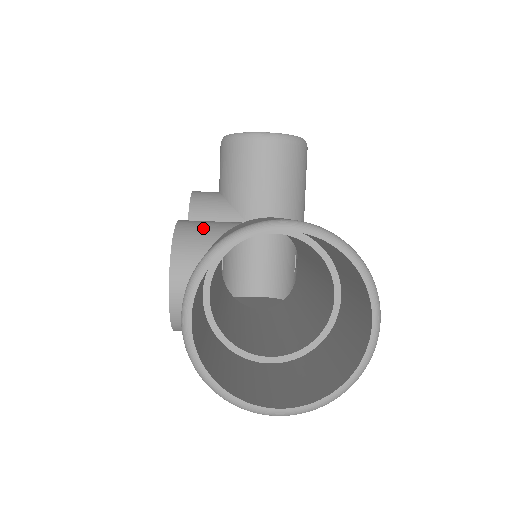
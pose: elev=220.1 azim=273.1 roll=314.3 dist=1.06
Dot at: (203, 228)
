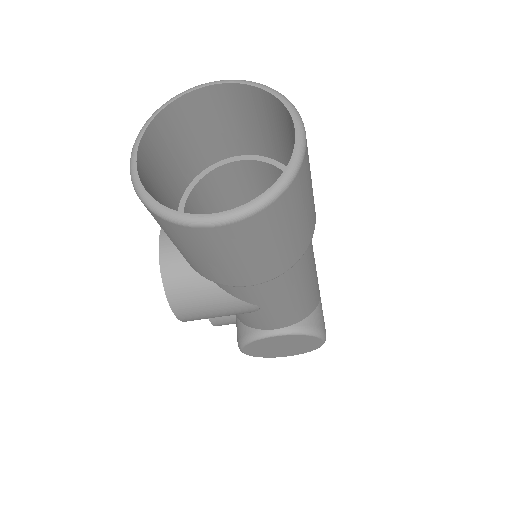
Dot at: occluded
